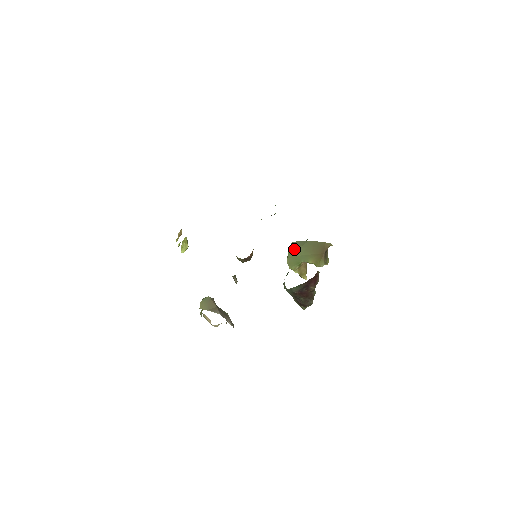
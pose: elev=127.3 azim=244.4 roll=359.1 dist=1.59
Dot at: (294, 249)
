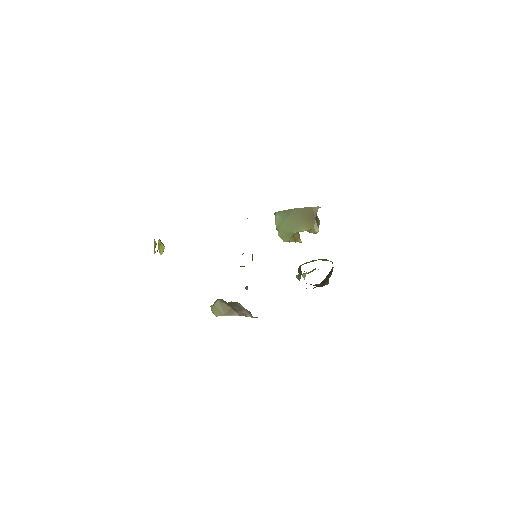
Dot at: (281, 221)
